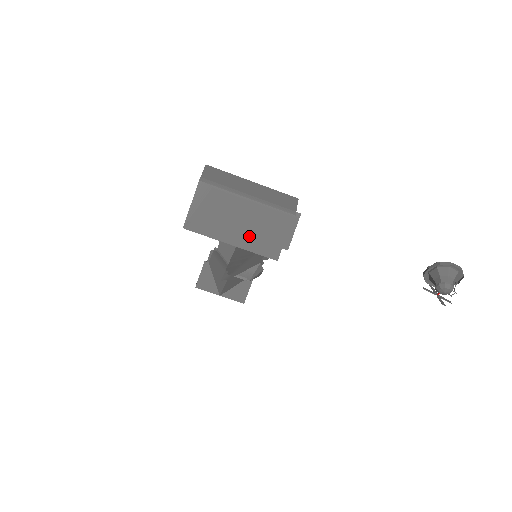
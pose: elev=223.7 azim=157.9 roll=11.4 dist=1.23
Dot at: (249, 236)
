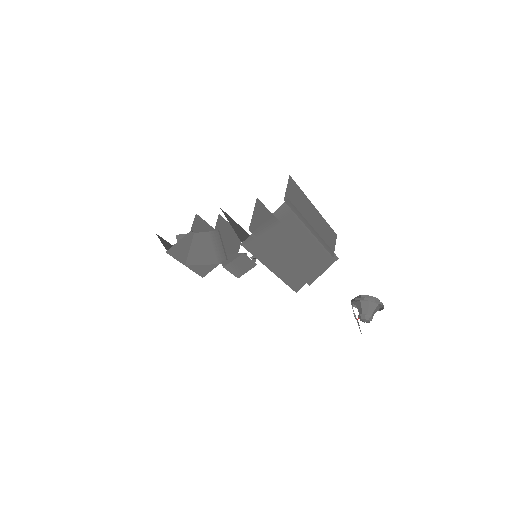
Dot at: (290, 267)
